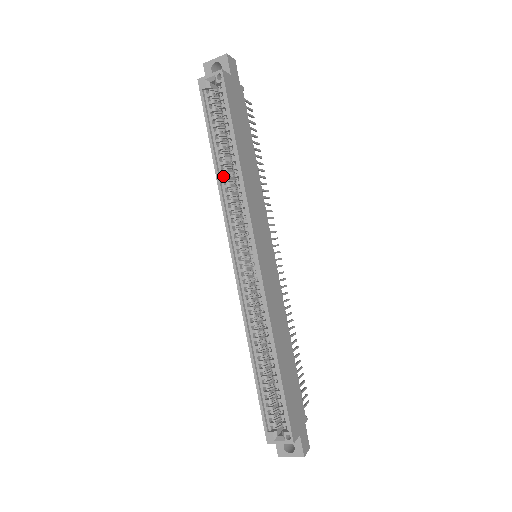
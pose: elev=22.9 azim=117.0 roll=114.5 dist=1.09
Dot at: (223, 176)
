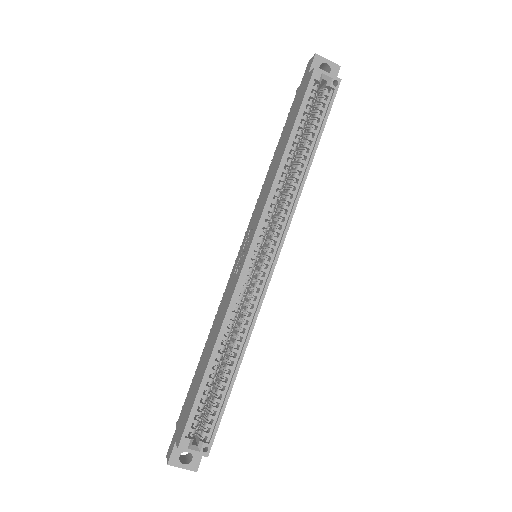
Dot at: (283, 167)
